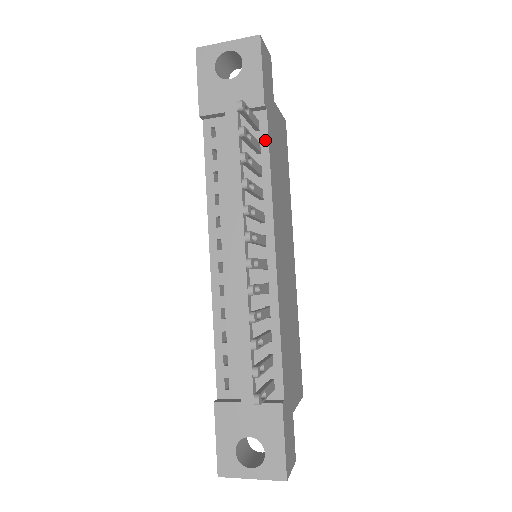
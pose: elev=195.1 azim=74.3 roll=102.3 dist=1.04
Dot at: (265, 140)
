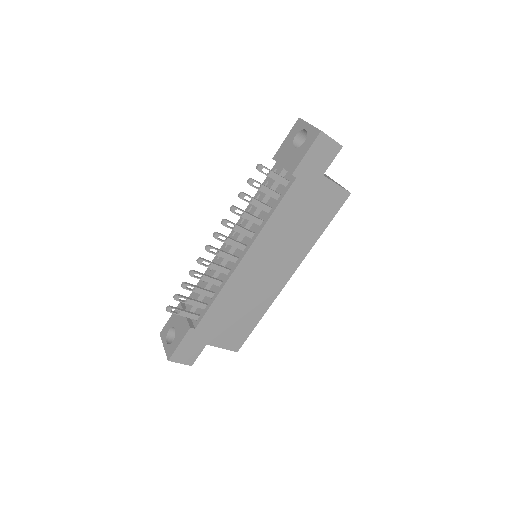
Dot at: (283, 195)
